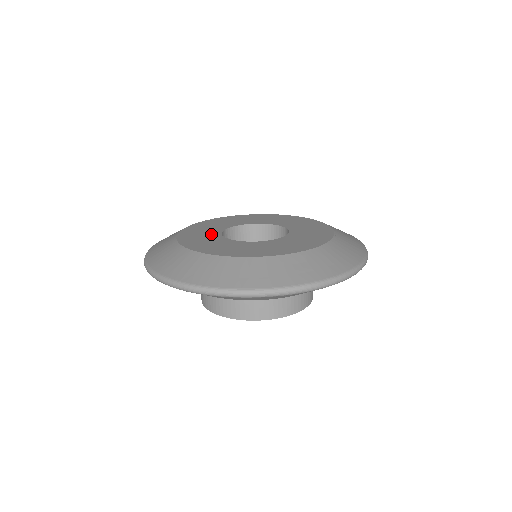
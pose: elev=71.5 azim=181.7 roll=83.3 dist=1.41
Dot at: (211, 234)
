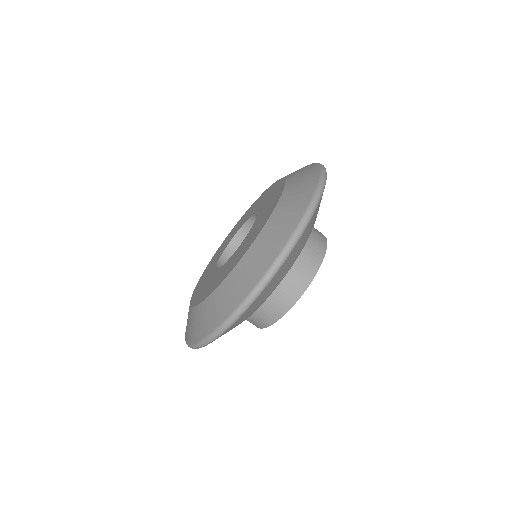
Dot at: (213, 277)
